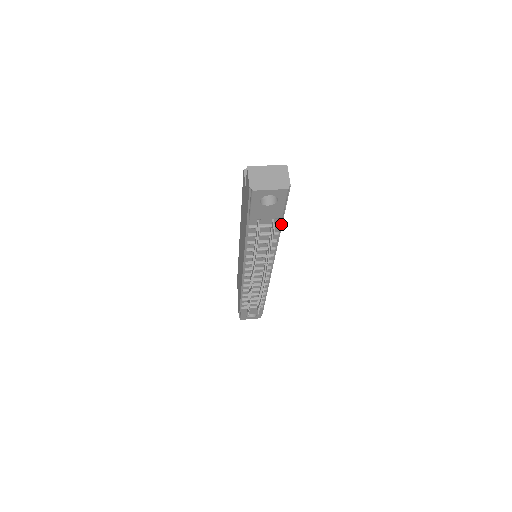
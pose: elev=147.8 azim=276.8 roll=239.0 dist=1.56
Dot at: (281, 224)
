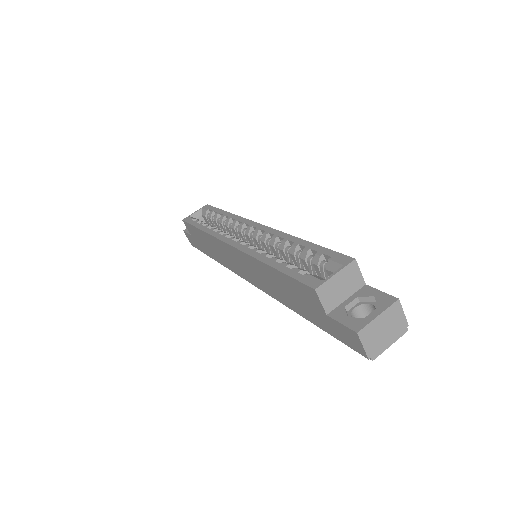
Dot at: occluded
